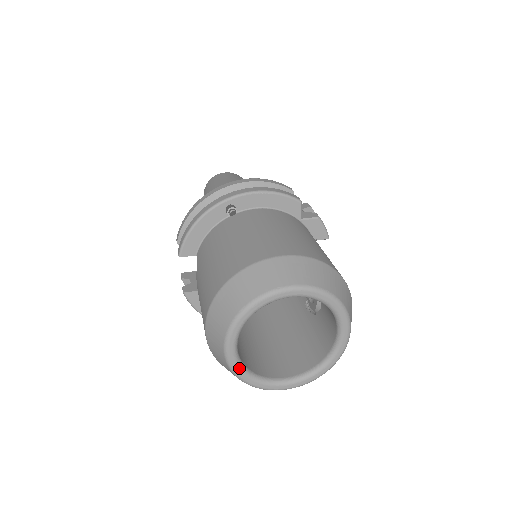
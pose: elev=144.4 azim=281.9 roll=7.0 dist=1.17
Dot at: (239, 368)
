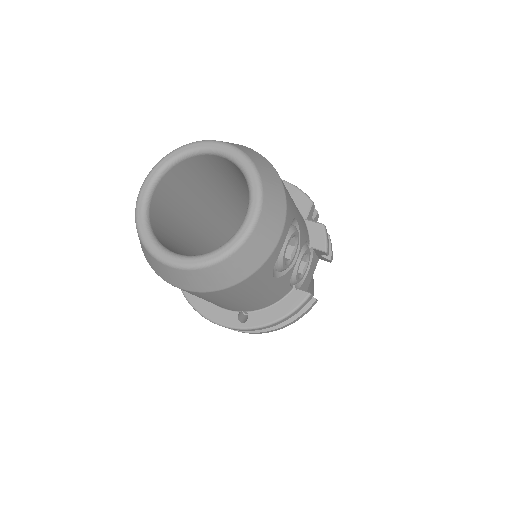
Dot at: (142, 209)
